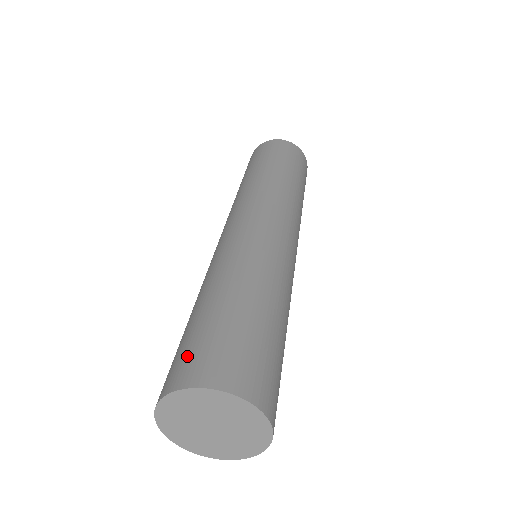
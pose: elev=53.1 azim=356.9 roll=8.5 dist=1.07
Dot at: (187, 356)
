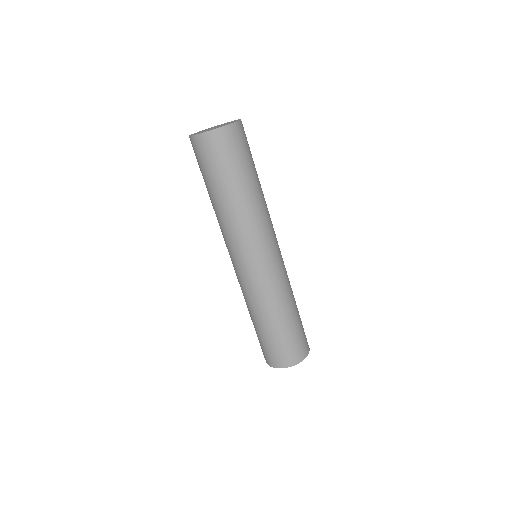
Dot at: (296, 349)
